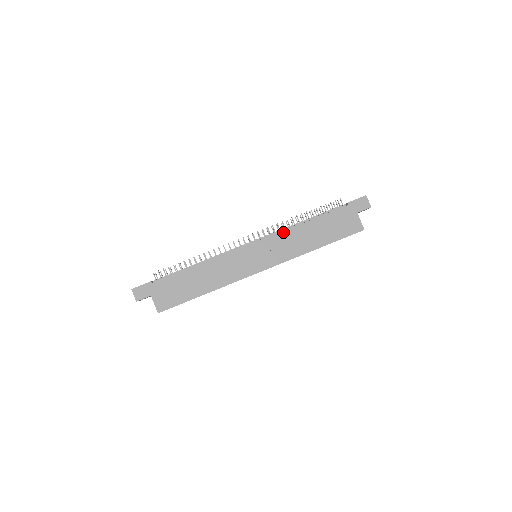
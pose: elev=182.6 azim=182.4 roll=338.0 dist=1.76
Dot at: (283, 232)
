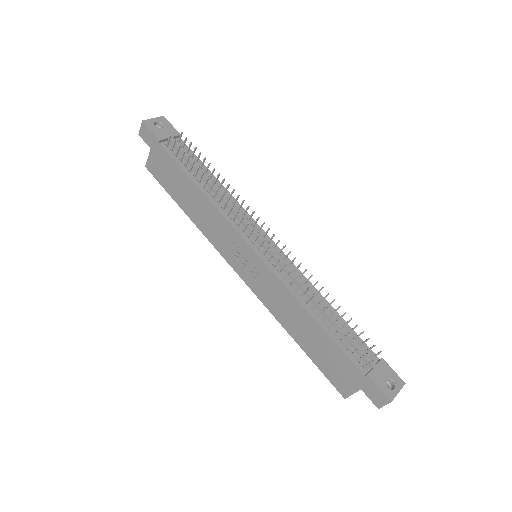
Dot at: (287, 289)
